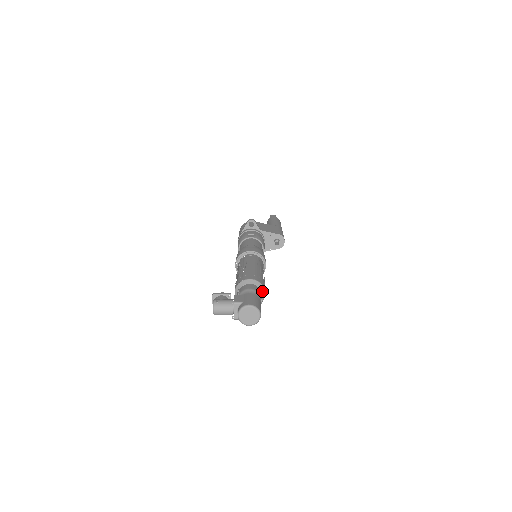
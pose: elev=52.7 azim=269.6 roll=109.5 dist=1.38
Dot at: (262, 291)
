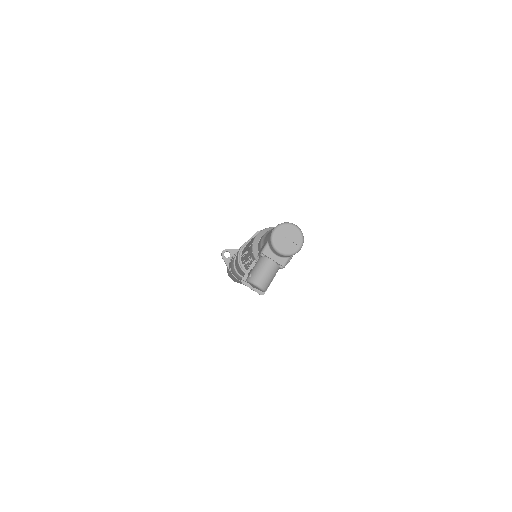
Dot at: occluded
